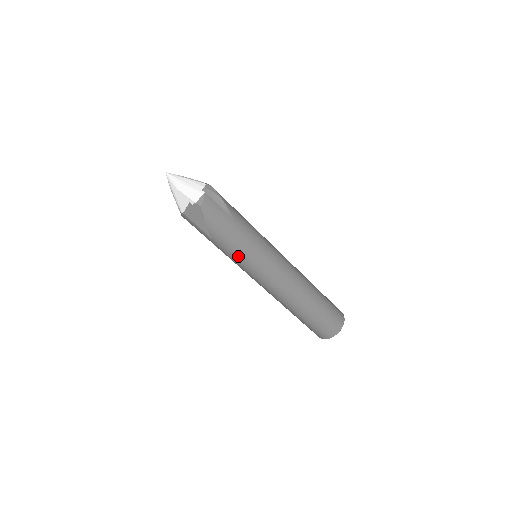
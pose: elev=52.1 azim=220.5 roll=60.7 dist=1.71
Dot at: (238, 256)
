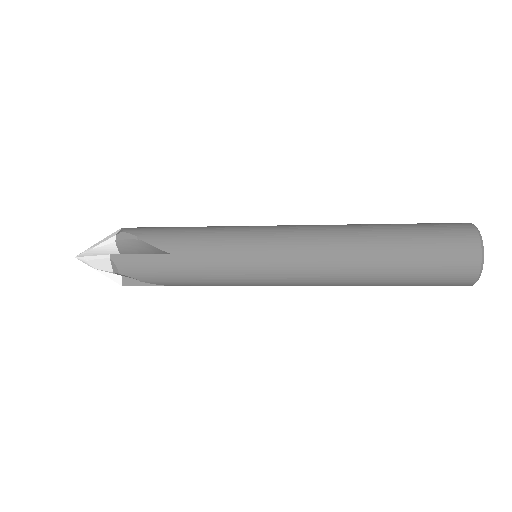
Dot at: (220, 284)
